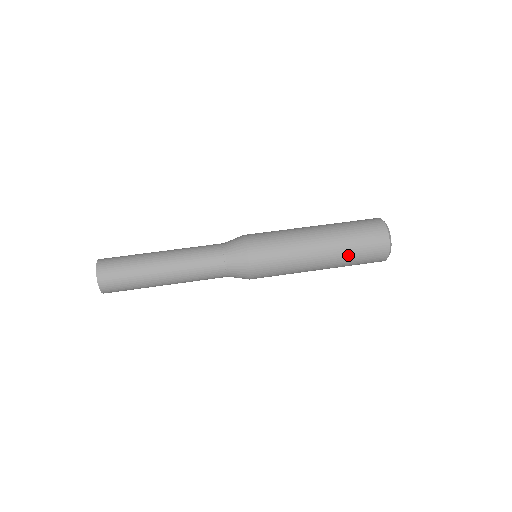
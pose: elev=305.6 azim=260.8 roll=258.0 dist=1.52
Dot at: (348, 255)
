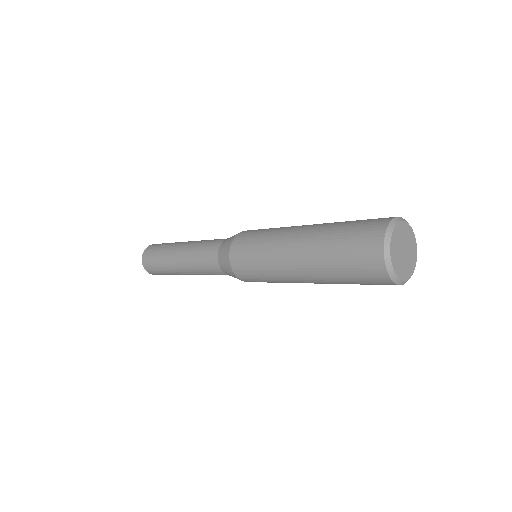
Dot at: (341, 222)
